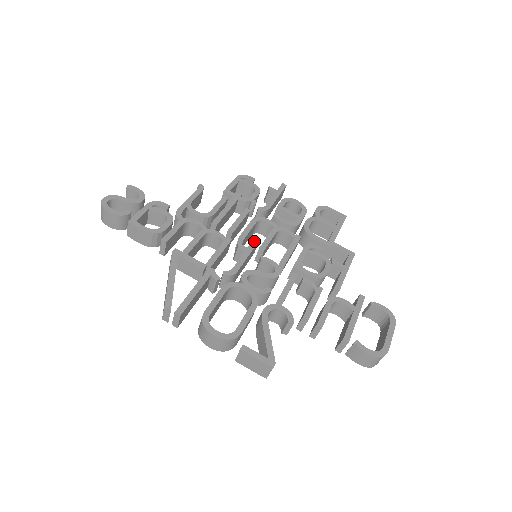
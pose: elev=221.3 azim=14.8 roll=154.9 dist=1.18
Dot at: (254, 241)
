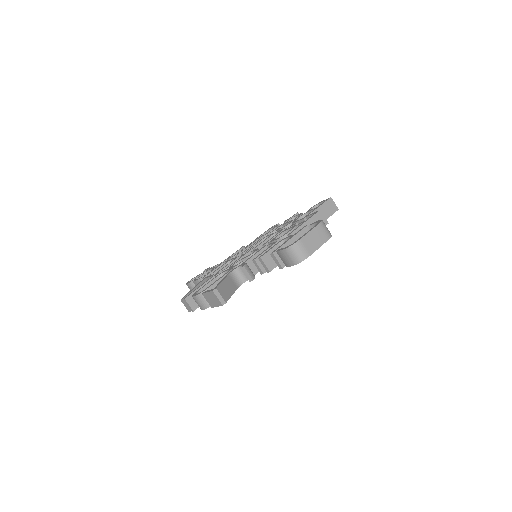
Dot at: (252, 248)
